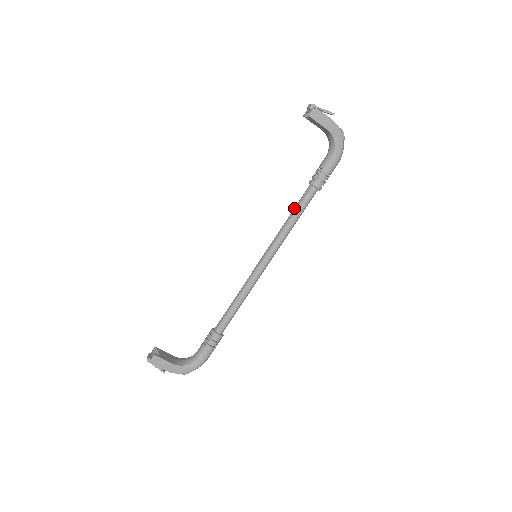
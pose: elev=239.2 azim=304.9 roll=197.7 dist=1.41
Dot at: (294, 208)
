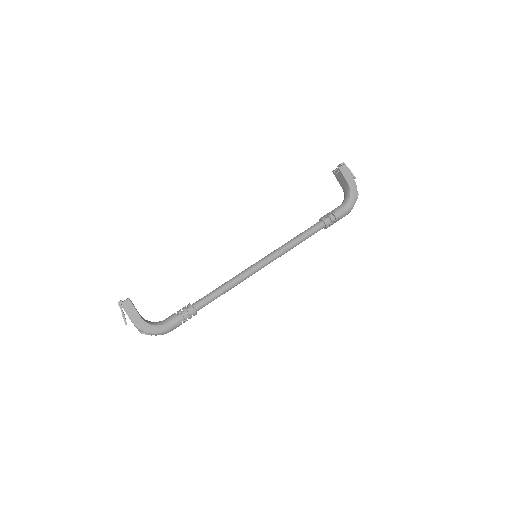
Dot at: occluded
